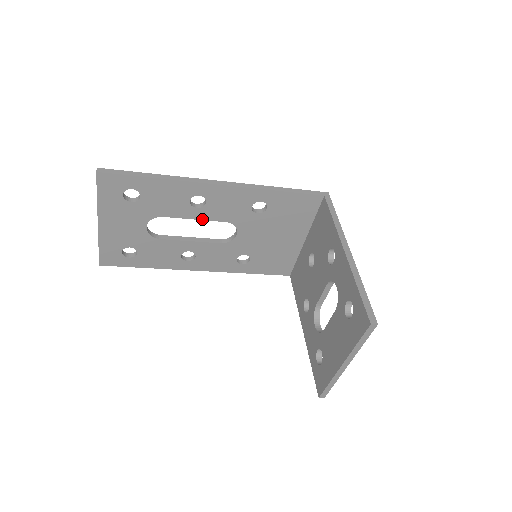
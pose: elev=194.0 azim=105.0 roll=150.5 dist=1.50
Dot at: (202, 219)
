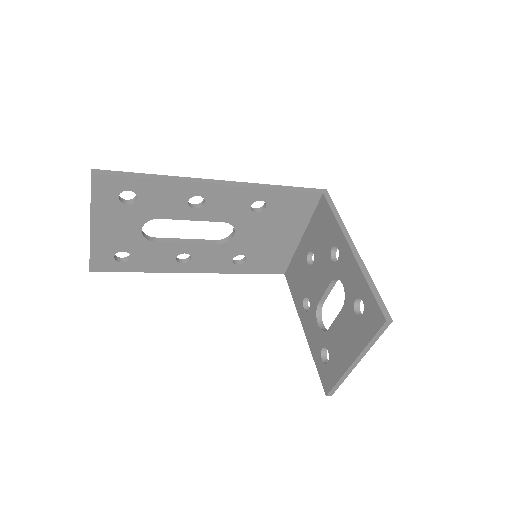
Dot at: (200, 220)
